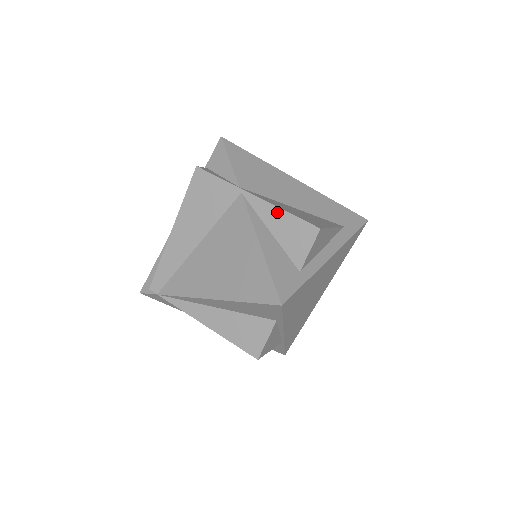
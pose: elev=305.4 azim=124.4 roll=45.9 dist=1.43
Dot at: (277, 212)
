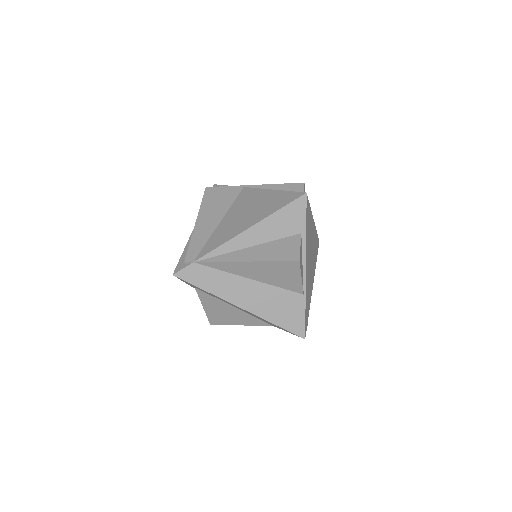
Dot at: (273, 186)
